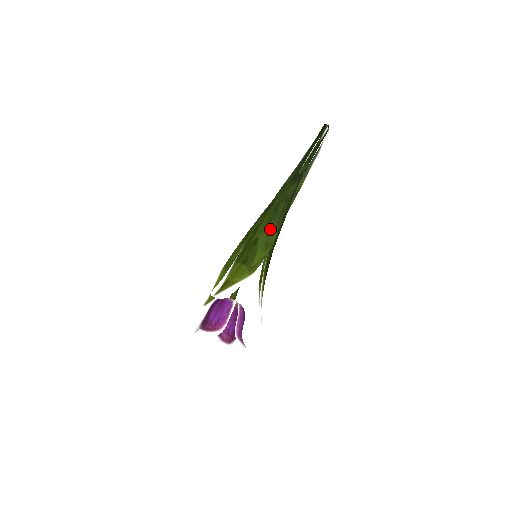
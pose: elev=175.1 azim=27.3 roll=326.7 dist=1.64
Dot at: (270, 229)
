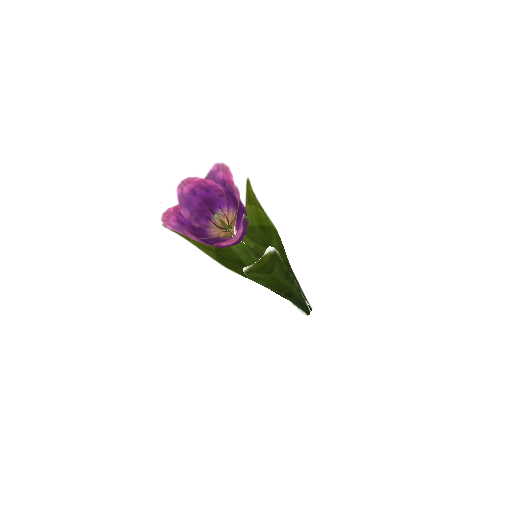
Dot at: (281, 257)
